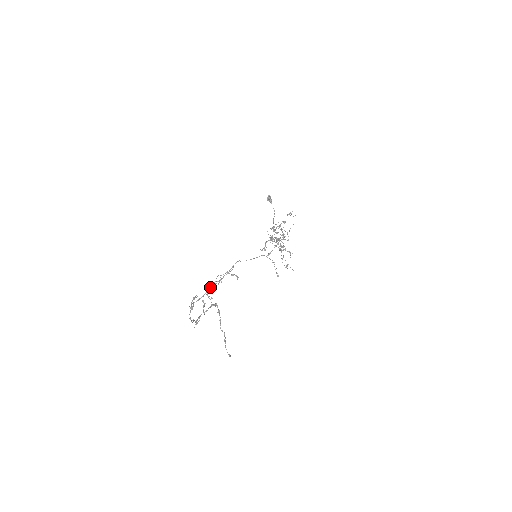
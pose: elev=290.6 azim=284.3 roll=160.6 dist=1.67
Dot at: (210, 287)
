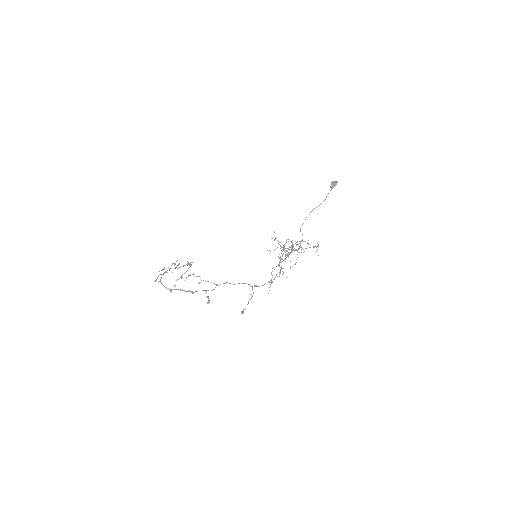
Dot at: (189, 275)
